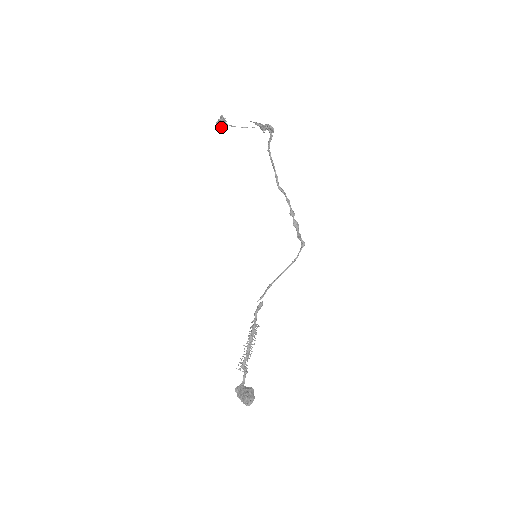
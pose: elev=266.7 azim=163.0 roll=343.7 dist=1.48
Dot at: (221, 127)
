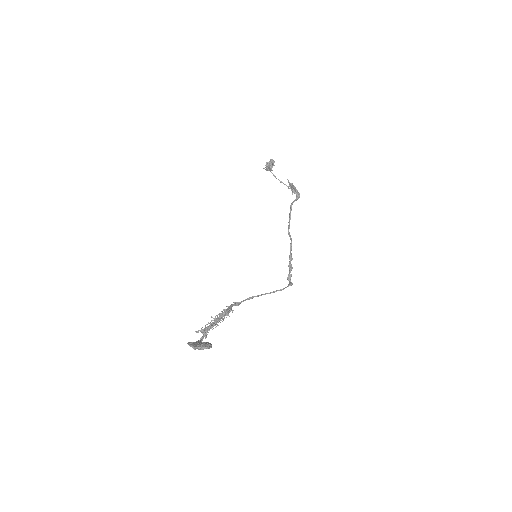
Dot at: (268, 168)
